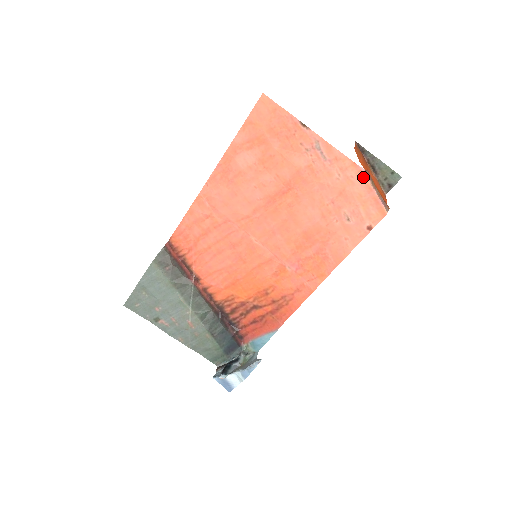
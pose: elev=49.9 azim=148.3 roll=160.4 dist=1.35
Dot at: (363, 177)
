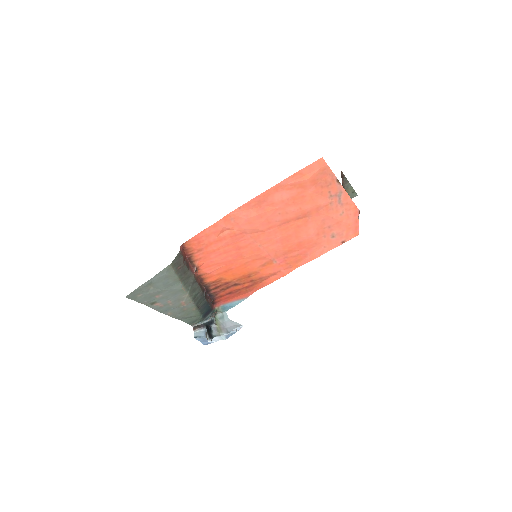
Dot at: (357, 215)
